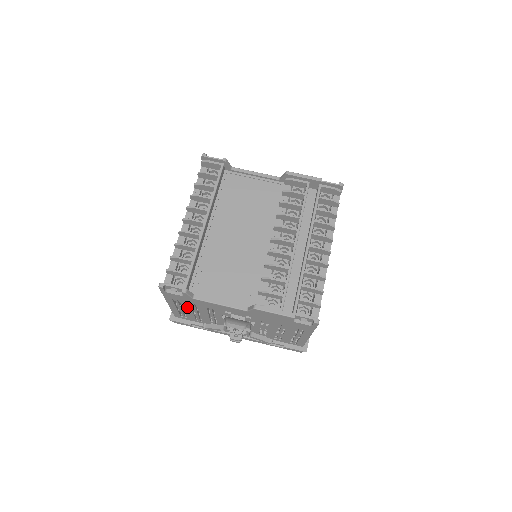
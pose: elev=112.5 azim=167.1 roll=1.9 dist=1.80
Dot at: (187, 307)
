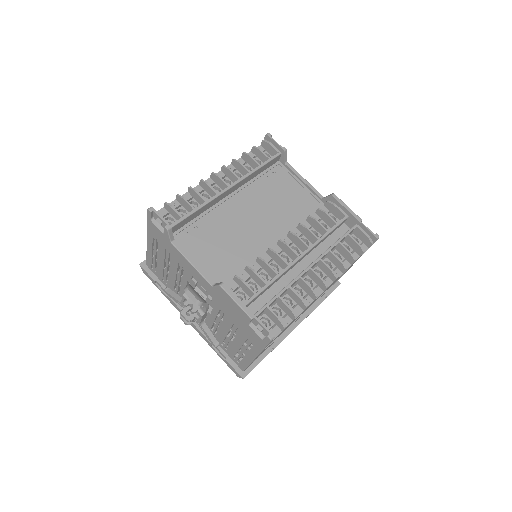
Dot at: (162, 254)
